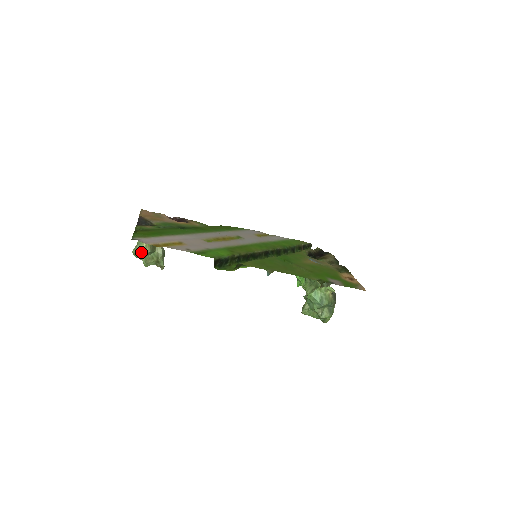
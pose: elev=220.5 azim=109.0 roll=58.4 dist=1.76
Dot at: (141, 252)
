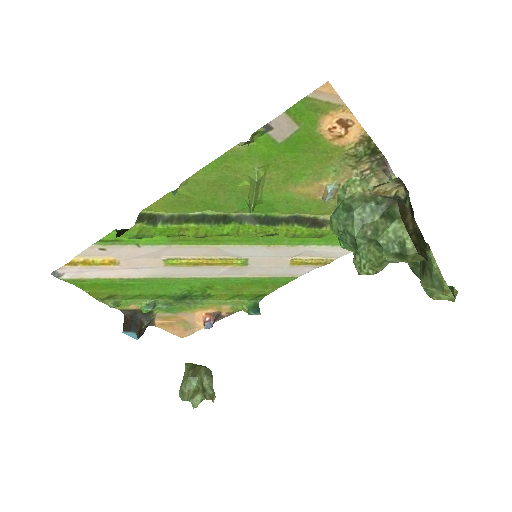
Dot at: (183, 386)
